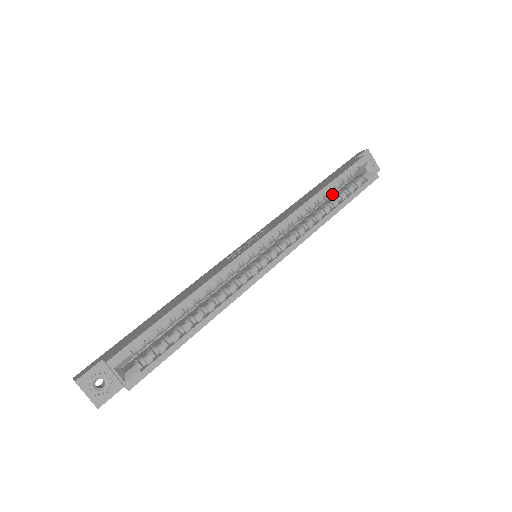
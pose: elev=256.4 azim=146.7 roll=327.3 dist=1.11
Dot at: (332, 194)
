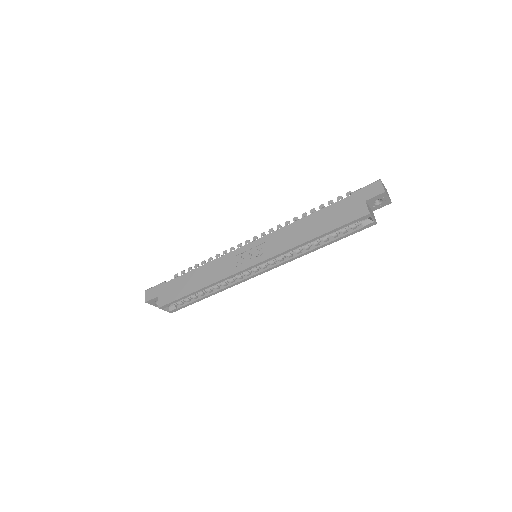
Dot at: occluded
